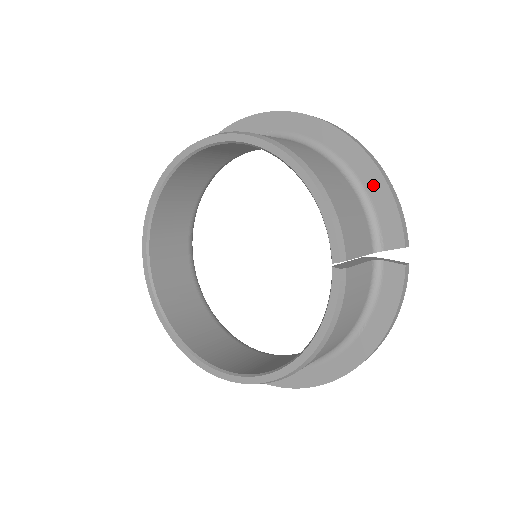
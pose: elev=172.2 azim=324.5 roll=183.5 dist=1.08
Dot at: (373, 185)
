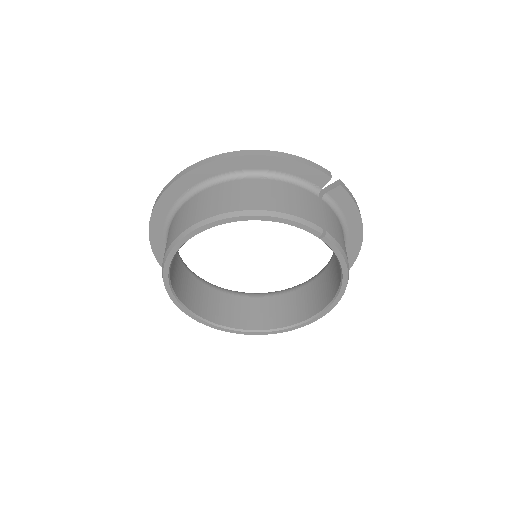
Dot at: (282, 166)
